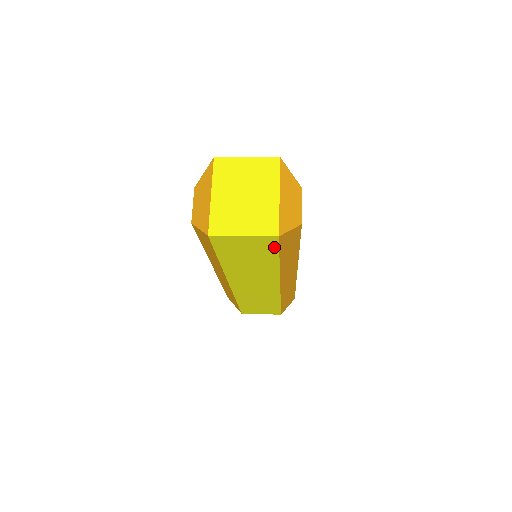
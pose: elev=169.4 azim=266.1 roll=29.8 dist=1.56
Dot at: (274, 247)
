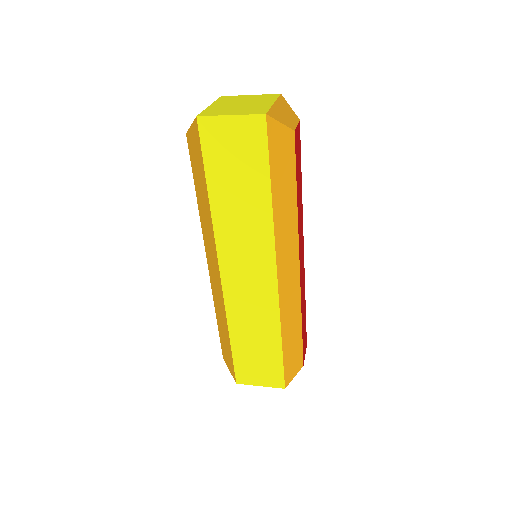
Dot at: (263, 146)
